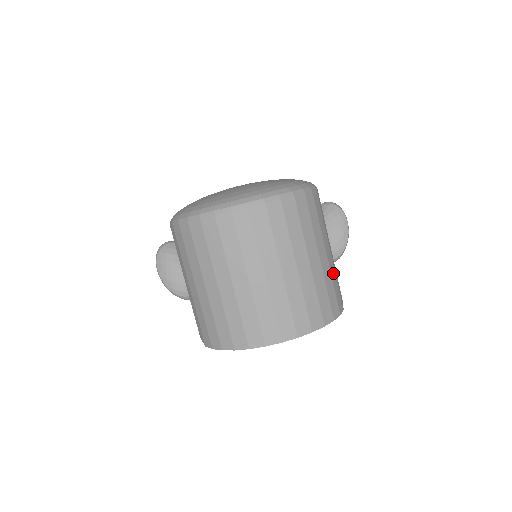
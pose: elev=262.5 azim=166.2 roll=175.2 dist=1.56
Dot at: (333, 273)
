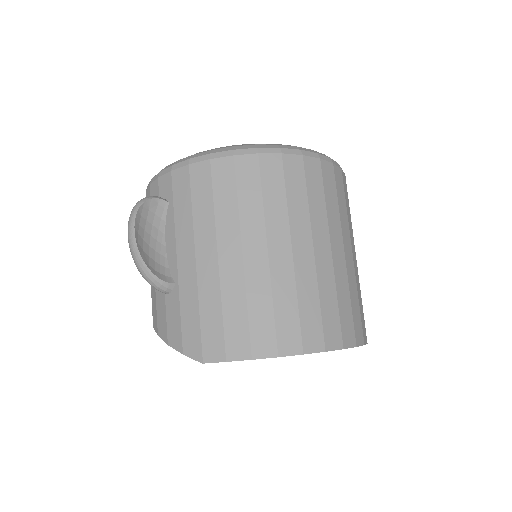
Dot at: occluded
